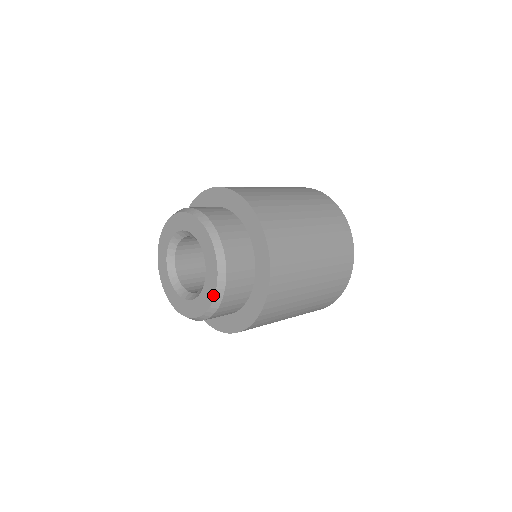
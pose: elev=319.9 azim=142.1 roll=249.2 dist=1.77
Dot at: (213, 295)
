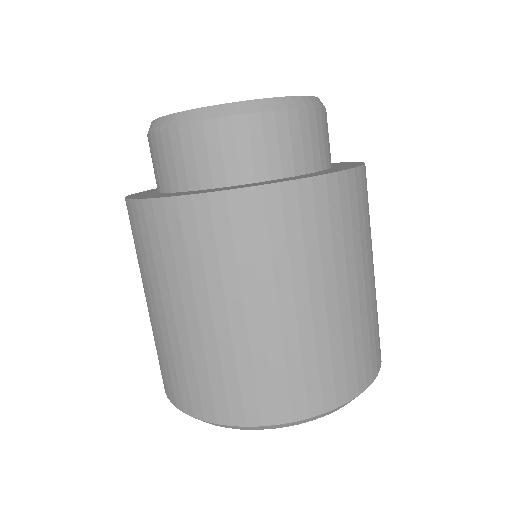
Dot at: (304, 96)
